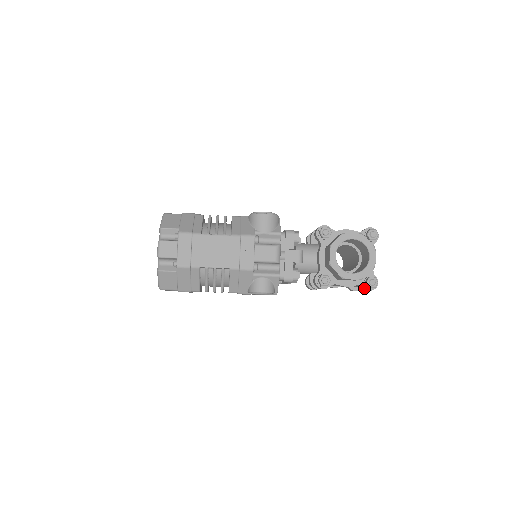
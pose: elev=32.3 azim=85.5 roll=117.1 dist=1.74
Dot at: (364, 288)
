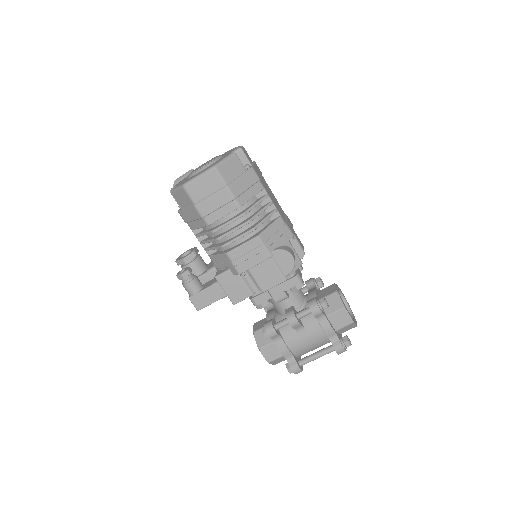
Dot at: (340, 342)
